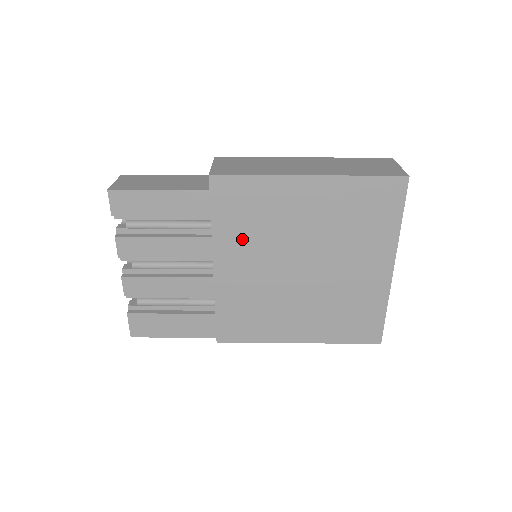
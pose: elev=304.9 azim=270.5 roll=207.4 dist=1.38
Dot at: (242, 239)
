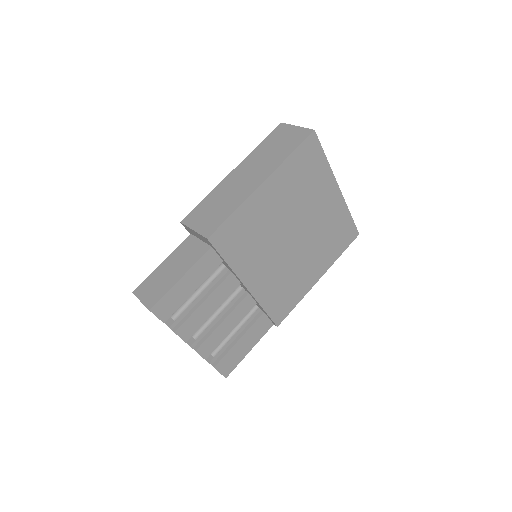
Dot at: (251, 256)
